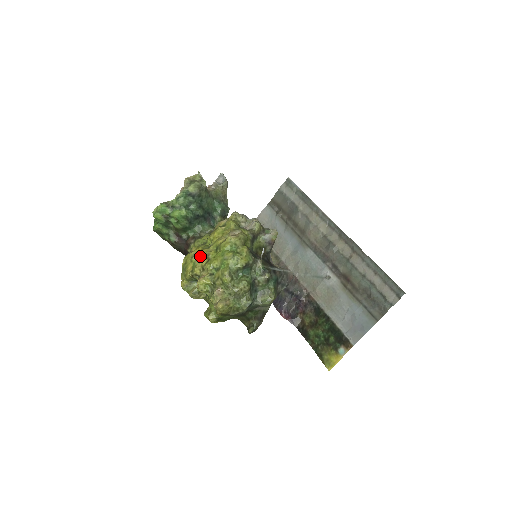
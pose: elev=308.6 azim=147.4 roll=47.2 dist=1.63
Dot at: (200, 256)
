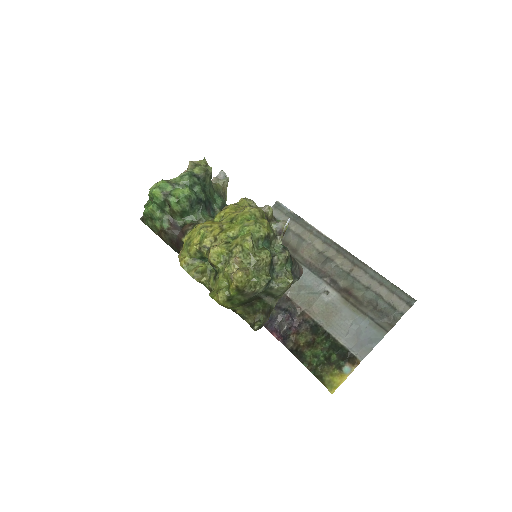
Dot at: (211, 227)
